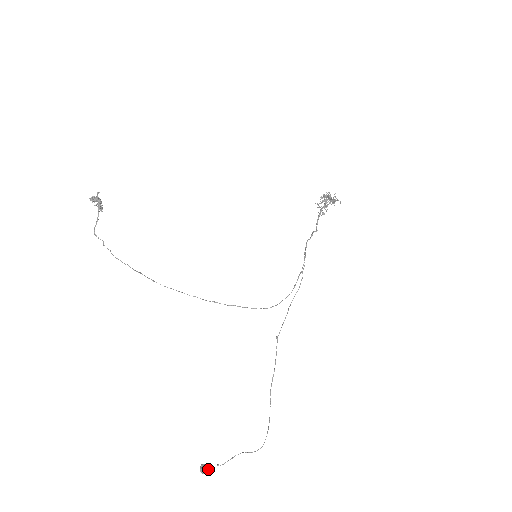
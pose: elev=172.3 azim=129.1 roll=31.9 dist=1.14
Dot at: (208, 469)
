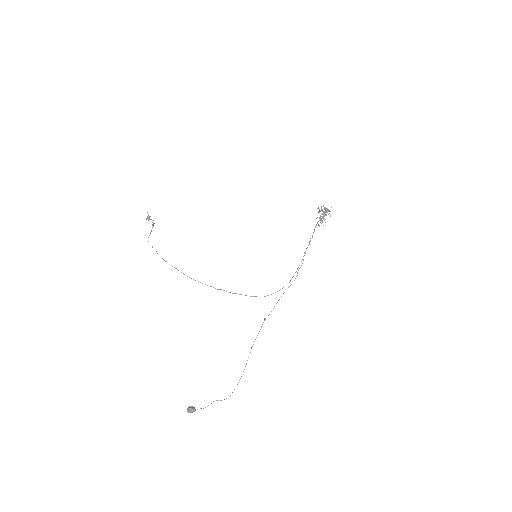
Dot at: (192, 409)
